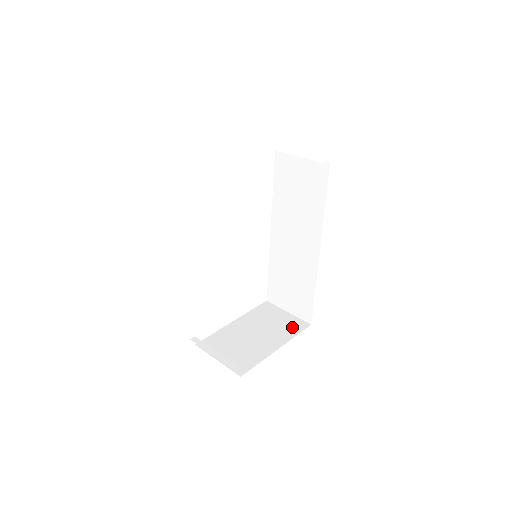
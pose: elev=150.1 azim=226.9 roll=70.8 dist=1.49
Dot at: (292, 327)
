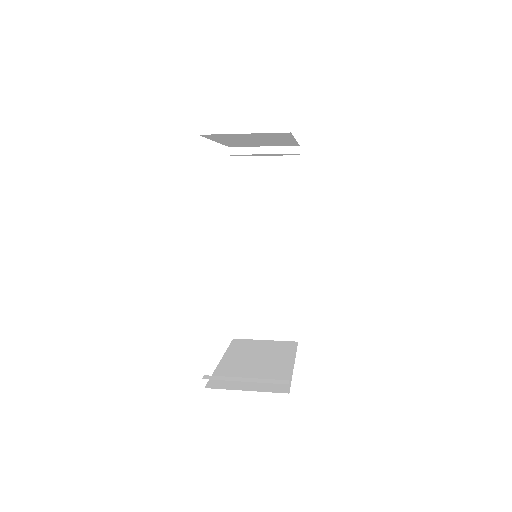
Dot at: (284, 347)
